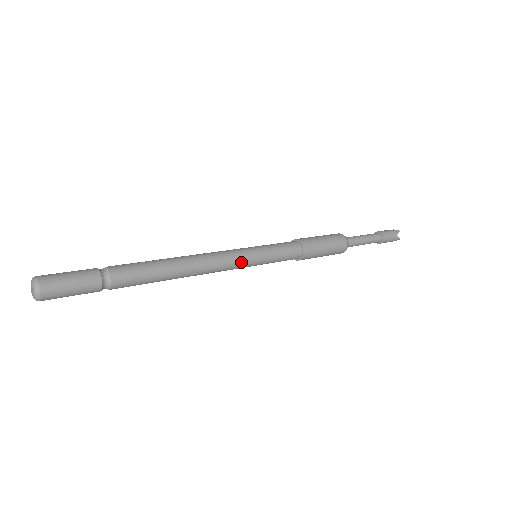
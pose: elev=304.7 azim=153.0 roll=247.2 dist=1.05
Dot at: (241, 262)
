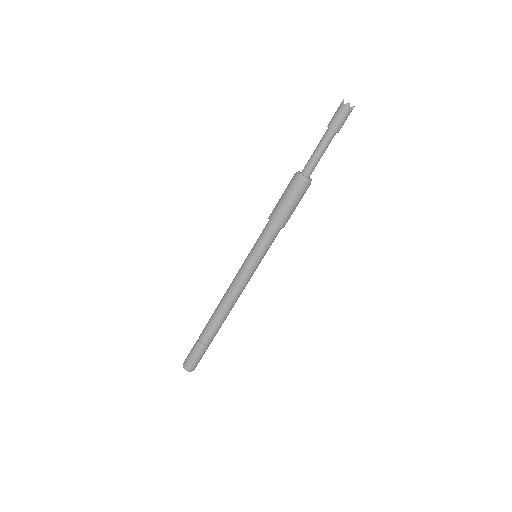
Dot at: (252, 275)
